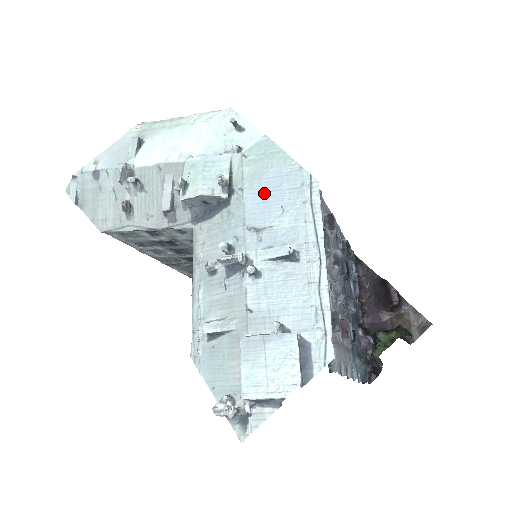
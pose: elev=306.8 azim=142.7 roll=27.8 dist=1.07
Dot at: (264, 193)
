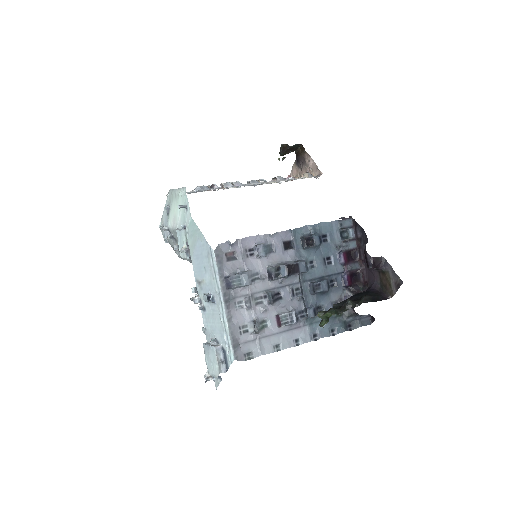
Dot at: (198, 258)
